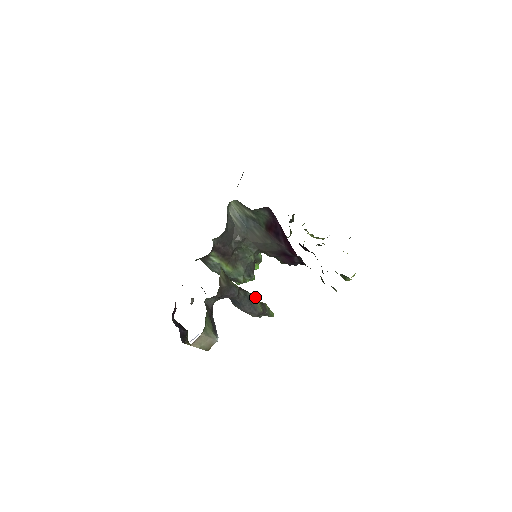
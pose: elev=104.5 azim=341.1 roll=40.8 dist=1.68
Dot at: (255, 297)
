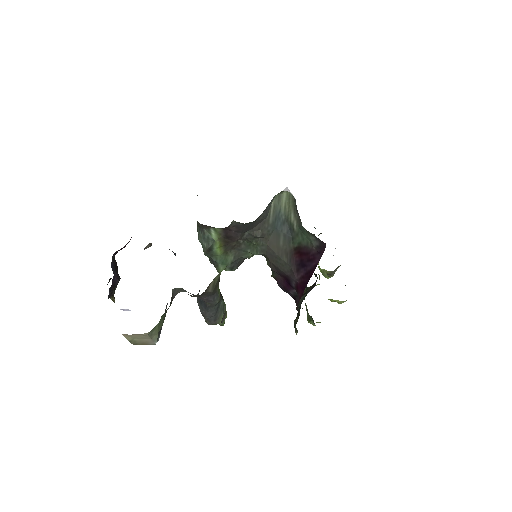
Dot at: (225, 306)
